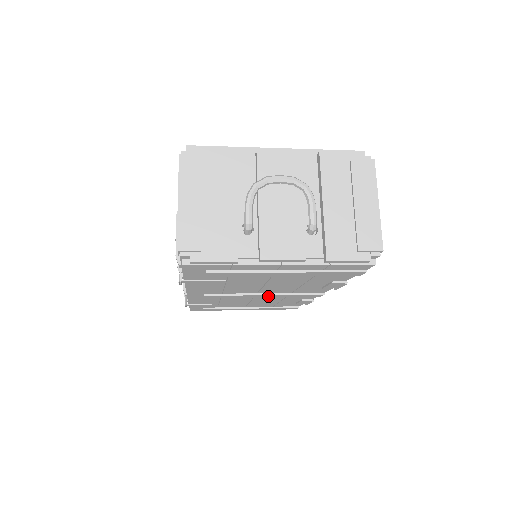
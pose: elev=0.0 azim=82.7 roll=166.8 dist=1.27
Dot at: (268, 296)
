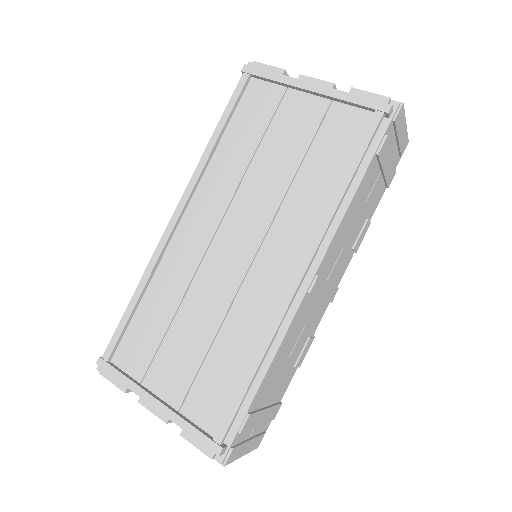
Dot at: occluded
